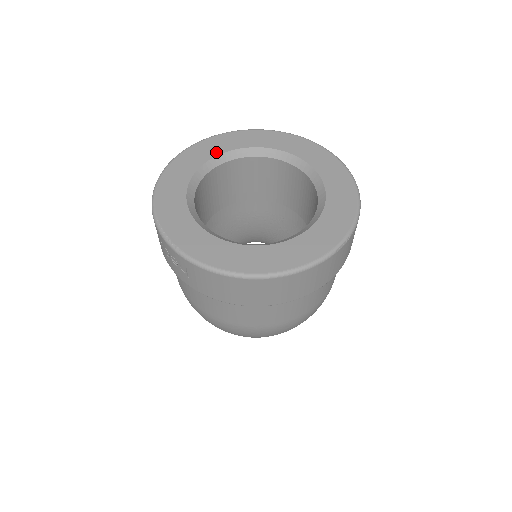
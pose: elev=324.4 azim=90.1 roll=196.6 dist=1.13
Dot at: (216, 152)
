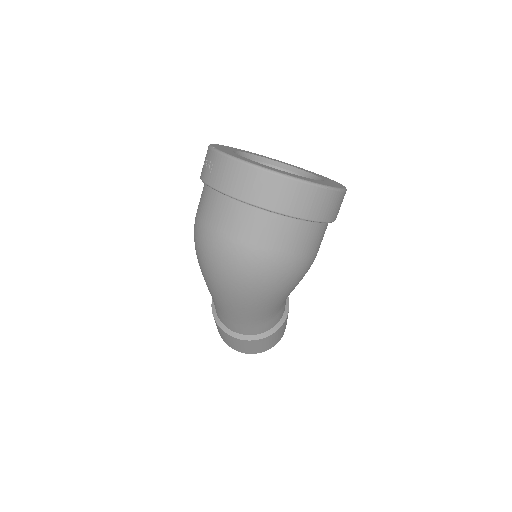
Dot at: (265, 157)
